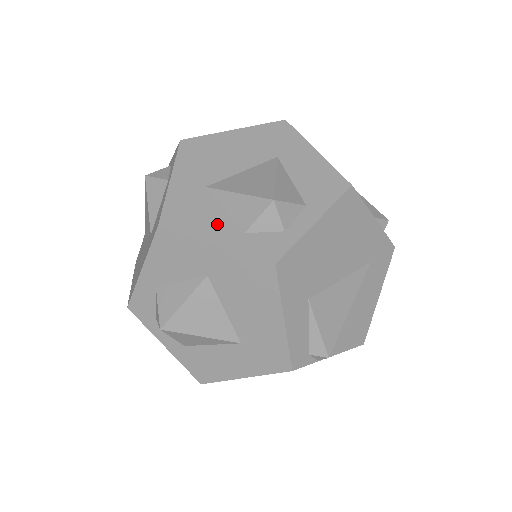
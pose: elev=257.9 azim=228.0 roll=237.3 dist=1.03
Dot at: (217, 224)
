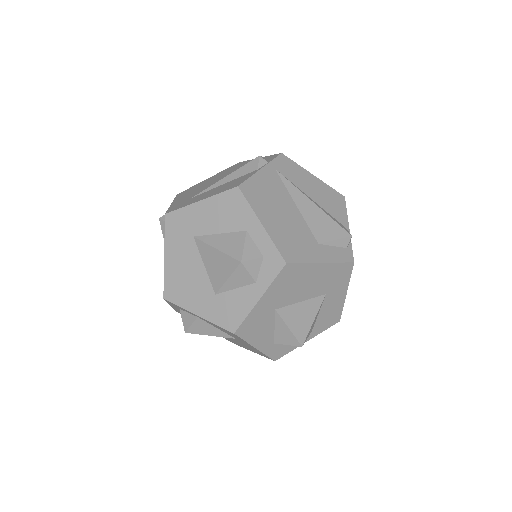
Dot at: (265, 337)
